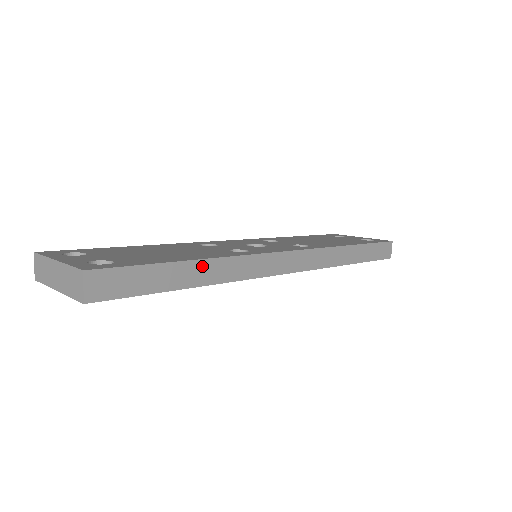
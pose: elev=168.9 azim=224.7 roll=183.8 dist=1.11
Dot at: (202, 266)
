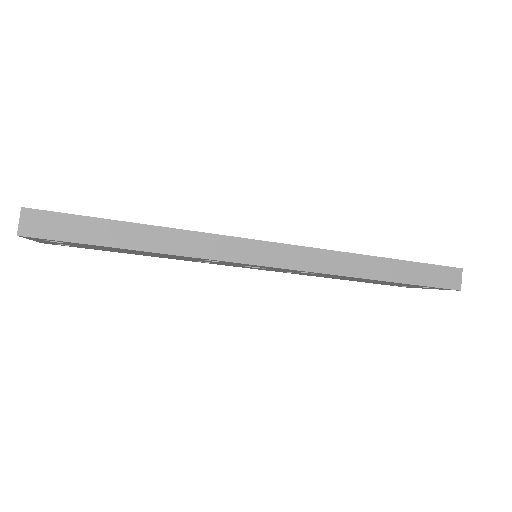
Dot at: (148, 232)
